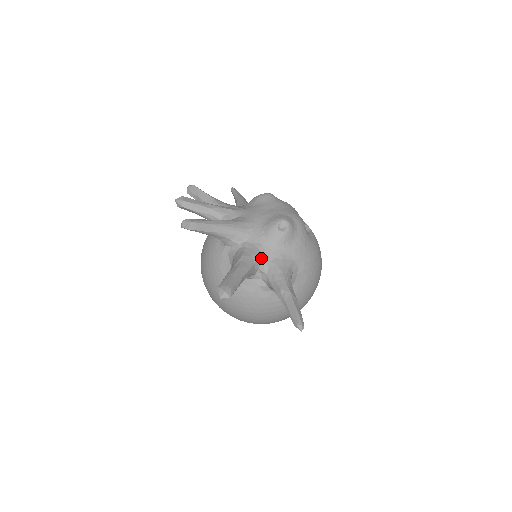
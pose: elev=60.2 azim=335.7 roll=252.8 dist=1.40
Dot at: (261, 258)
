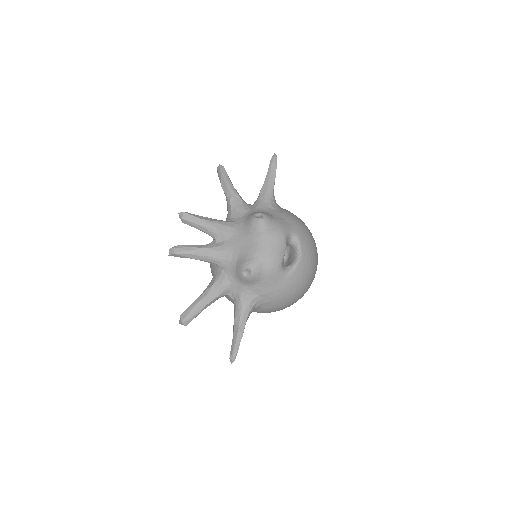
Dot at: (230, 288)
